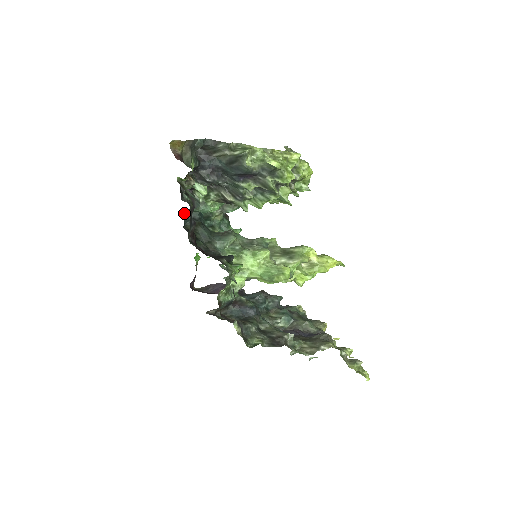
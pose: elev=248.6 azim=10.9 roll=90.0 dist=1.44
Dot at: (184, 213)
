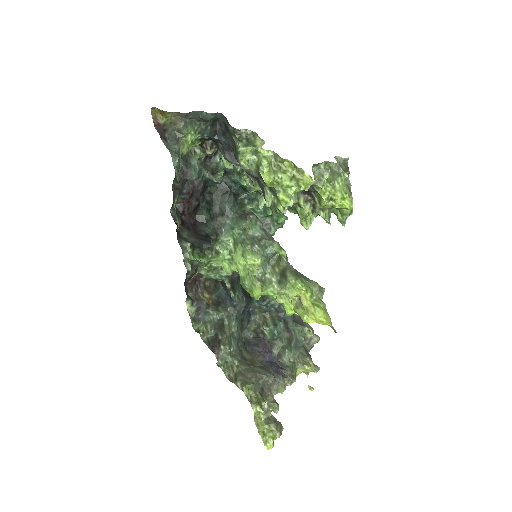
Dot at: occluded
